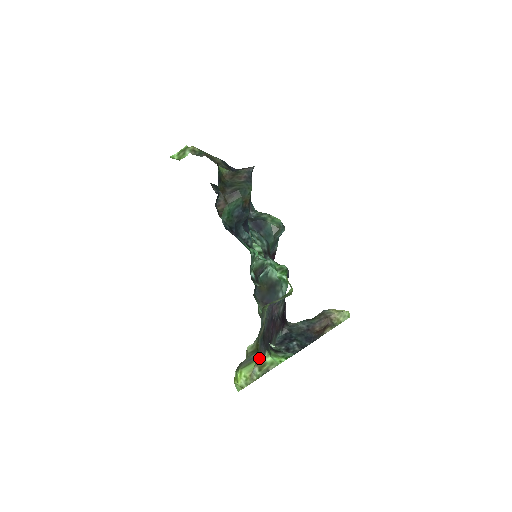
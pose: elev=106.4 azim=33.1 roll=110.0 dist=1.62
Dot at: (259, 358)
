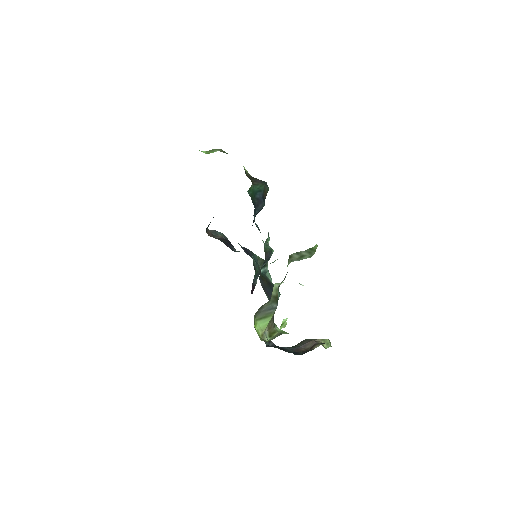
Dot at: (271, 321)
